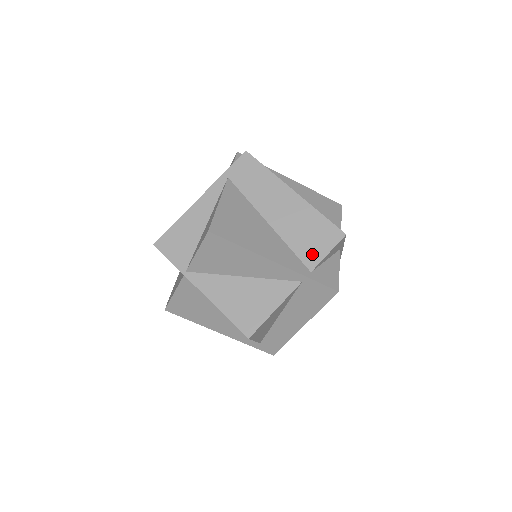
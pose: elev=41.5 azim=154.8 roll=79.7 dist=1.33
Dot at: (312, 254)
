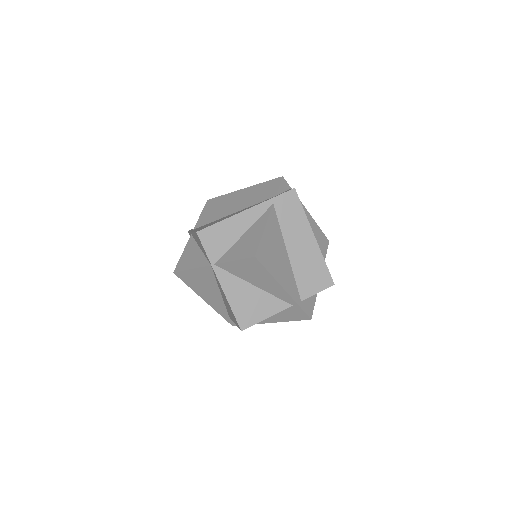
Dot at: (307, 289)
